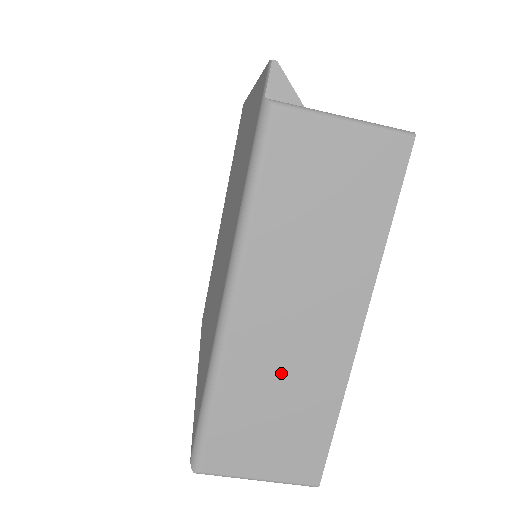
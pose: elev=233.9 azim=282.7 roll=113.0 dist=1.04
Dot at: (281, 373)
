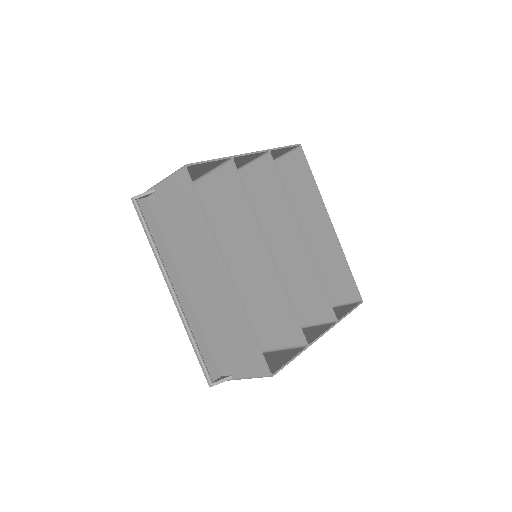
Dot at: occluded
